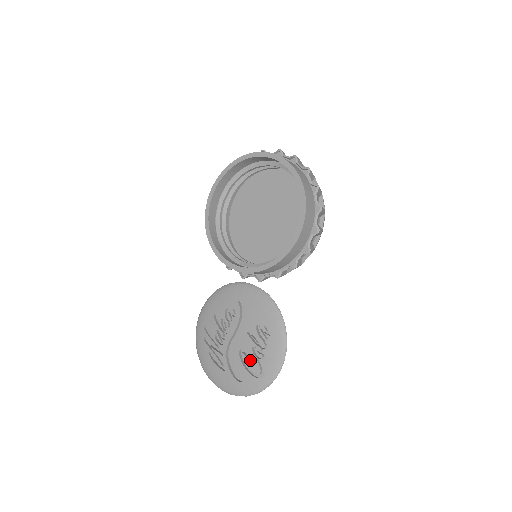
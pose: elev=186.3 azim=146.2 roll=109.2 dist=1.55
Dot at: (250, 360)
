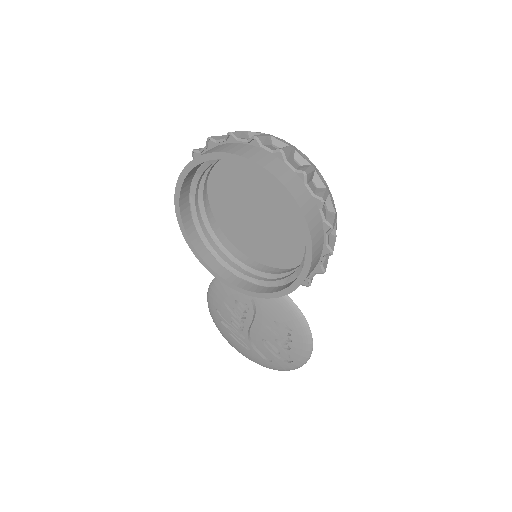
Dot at: (275, 346)
